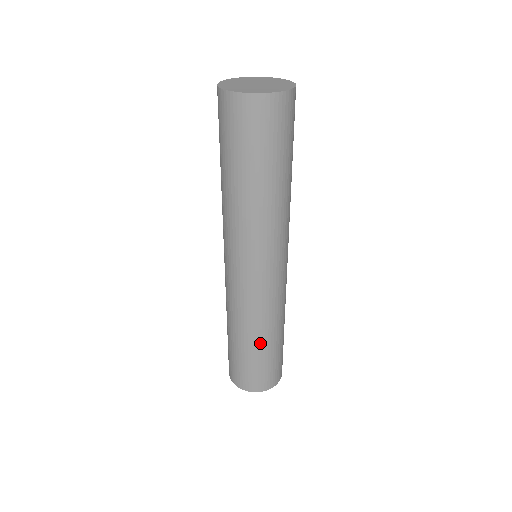
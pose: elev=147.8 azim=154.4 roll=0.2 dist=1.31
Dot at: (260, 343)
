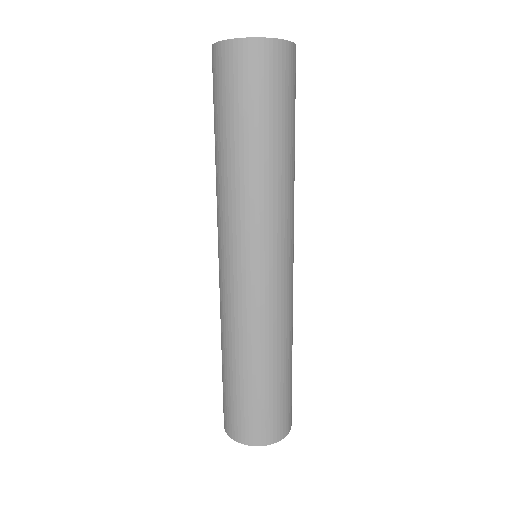
Dot at: (238, 366)
